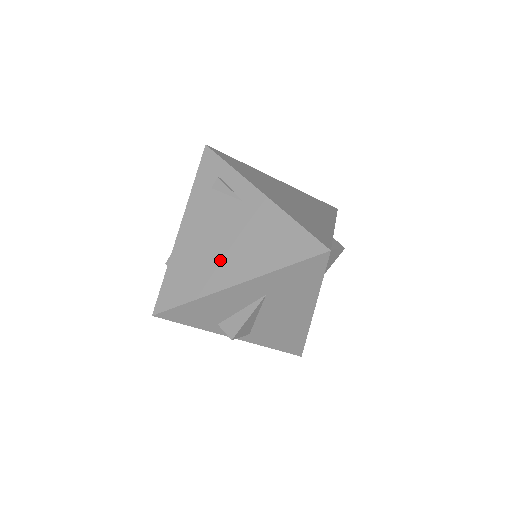
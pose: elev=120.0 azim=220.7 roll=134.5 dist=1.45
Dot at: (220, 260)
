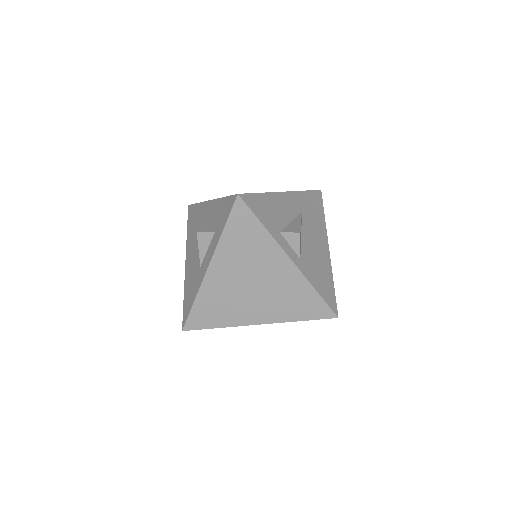
Dot at: occluded
